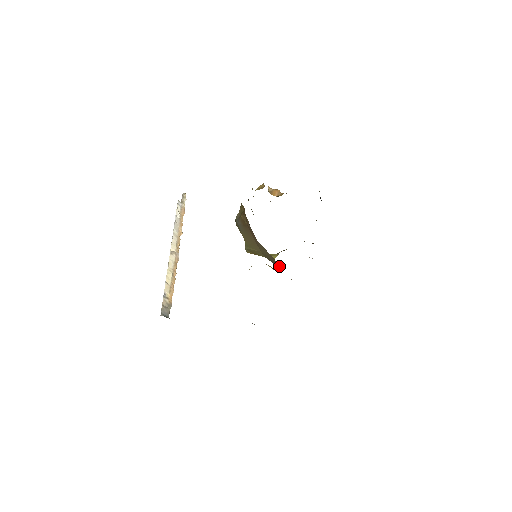
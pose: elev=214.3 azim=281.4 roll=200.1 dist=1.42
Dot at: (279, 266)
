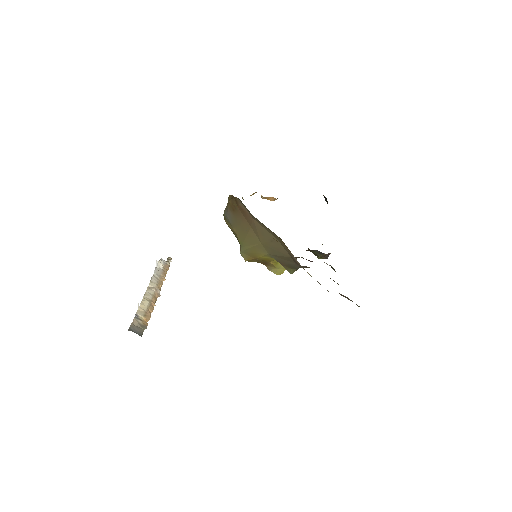
Dot at: (287, 254)
